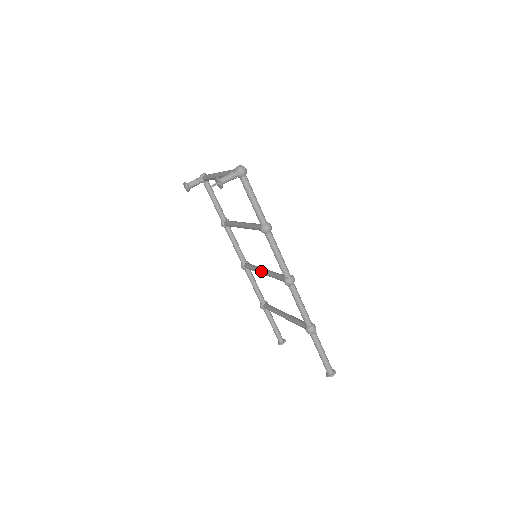
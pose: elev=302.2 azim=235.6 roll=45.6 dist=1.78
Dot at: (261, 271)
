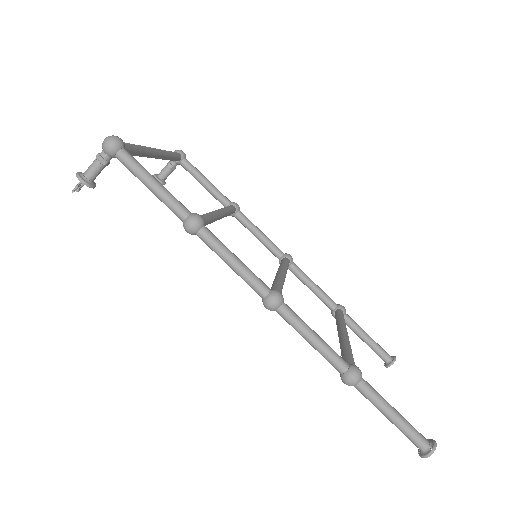
Dot at: occluded
